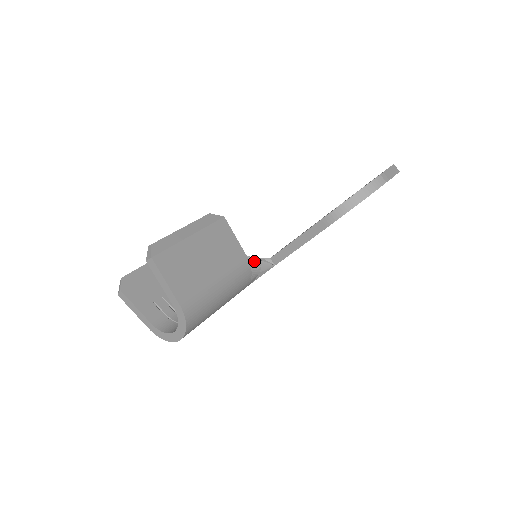
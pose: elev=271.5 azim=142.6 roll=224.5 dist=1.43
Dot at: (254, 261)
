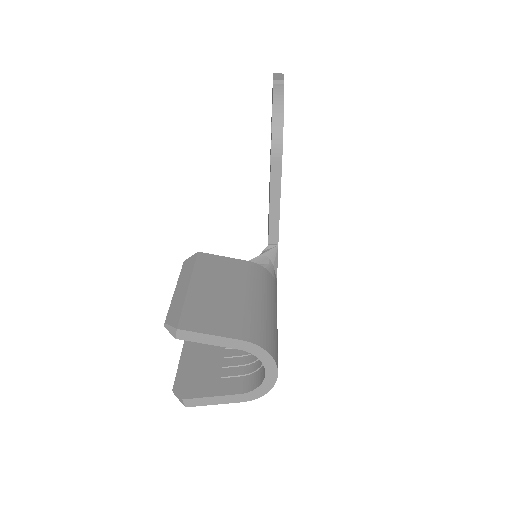
Dot at: (259, 259)
